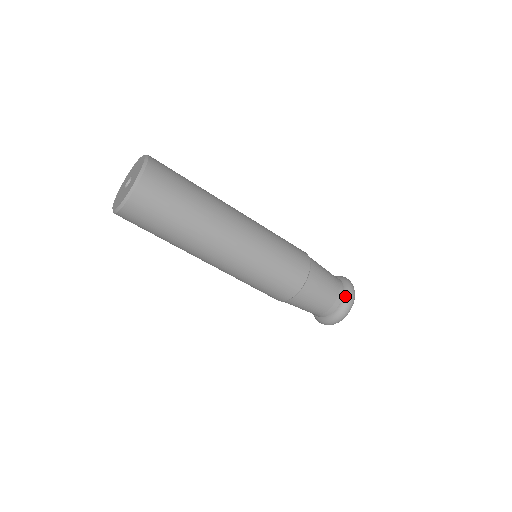
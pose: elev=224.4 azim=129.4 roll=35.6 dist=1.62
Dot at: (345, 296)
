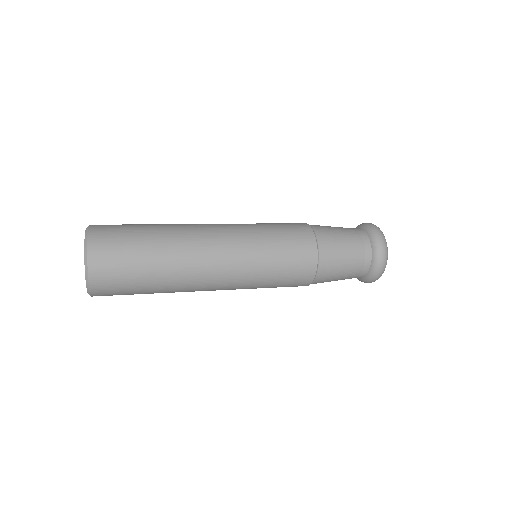
Dot at: (372, 268)
